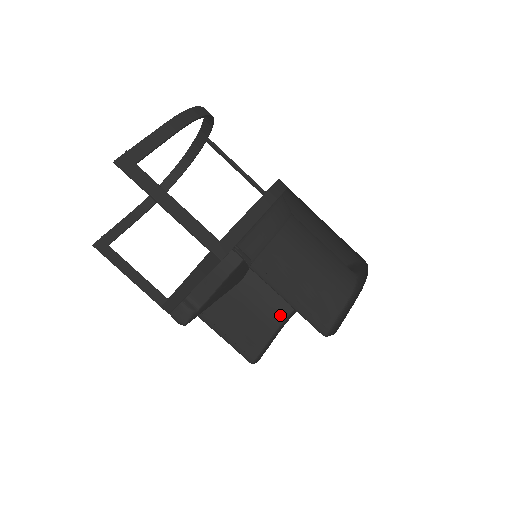
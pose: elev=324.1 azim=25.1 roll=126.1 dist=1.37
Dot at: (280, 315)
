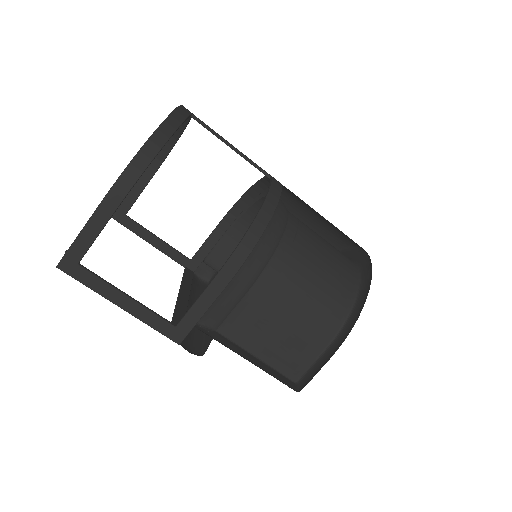
Dot at: occluded
